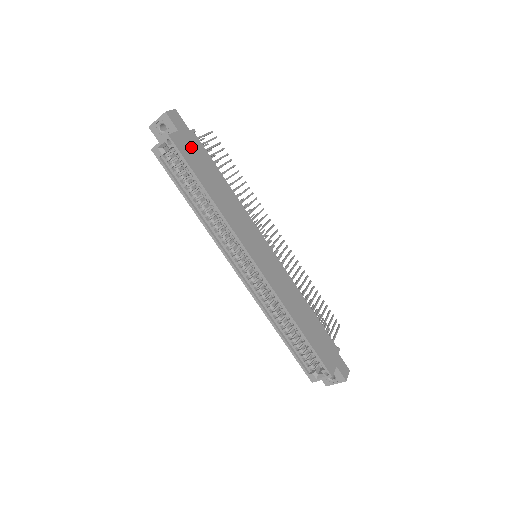
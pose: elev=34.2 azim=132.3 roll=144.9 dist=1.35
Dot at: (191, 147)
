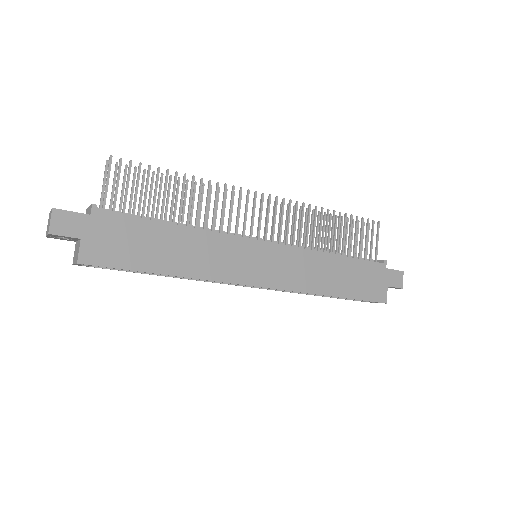
Dot at: (109, 239)
